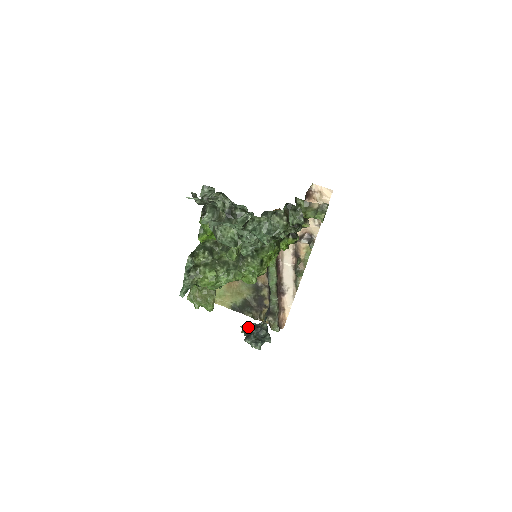
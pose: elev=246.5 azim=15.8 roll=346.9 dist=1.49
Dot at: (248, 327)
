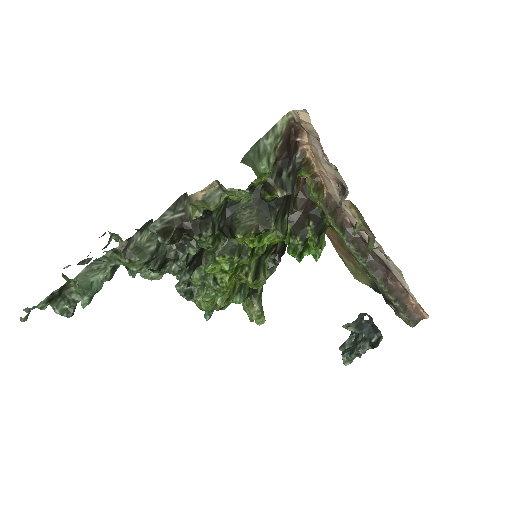
Dot at: occluded
